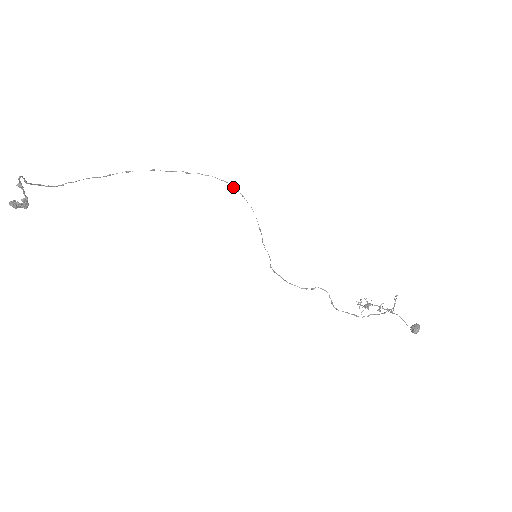
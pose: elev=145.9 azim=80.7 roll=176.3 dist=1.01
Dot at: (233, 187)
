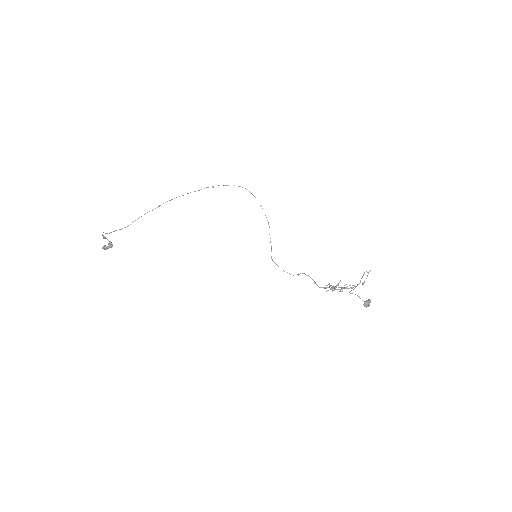
Dot at: occluded
